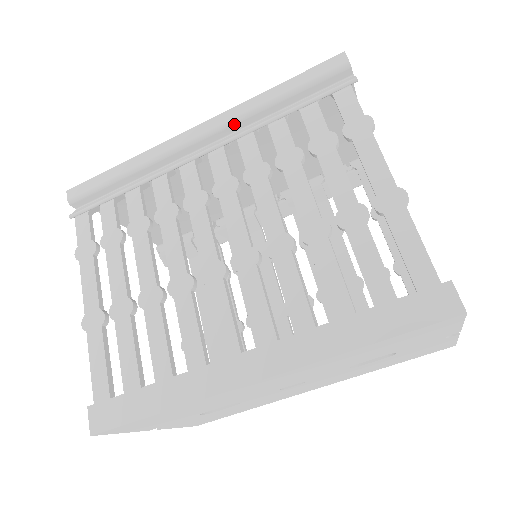
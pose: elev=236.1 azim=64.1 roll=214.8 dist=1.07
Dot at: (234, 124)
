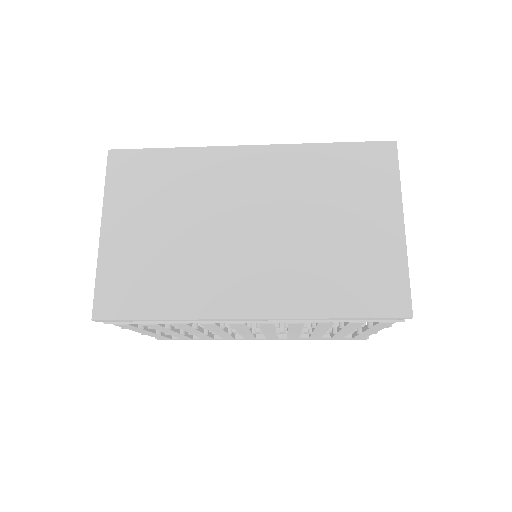
Dot at: occluded
